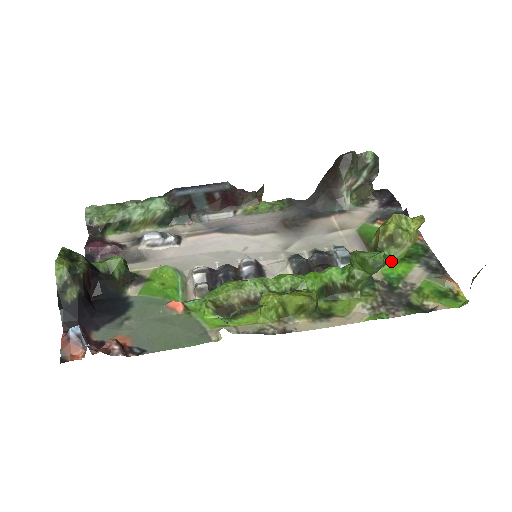
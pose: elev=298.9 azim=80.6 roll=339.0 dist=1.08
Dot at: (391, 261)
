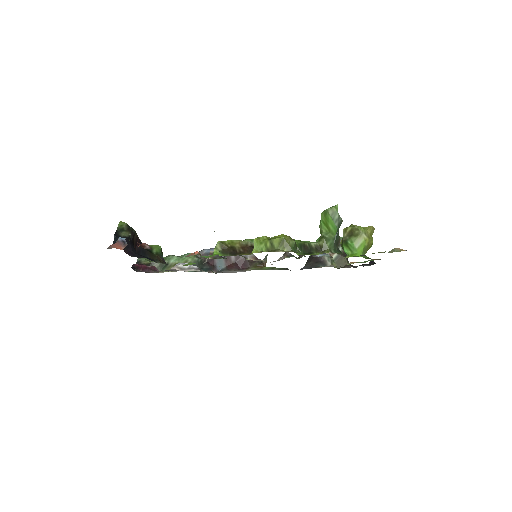
Dot at: (355, 252)
